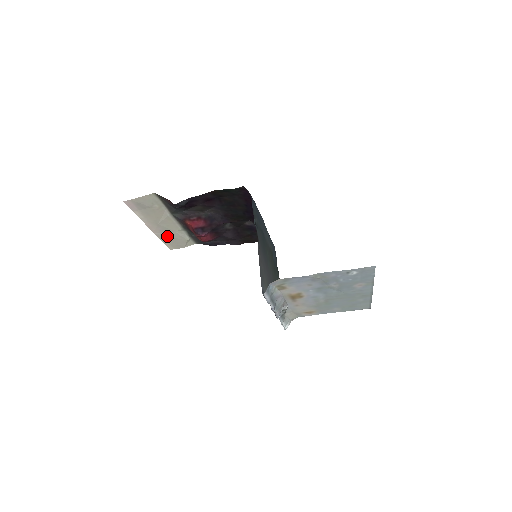
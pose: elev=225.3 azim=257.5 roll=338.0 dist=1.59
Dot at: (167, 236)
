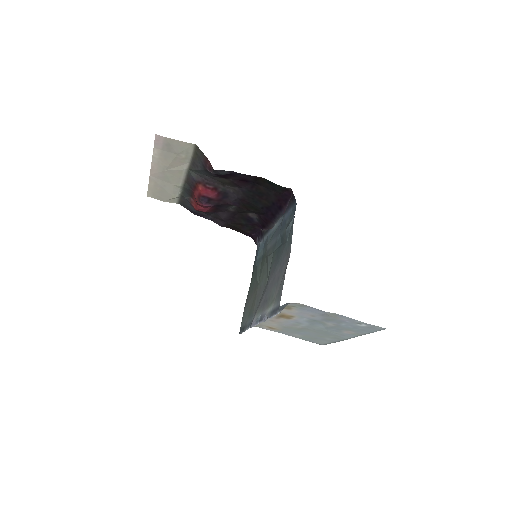
Dot at: (159, 184)
